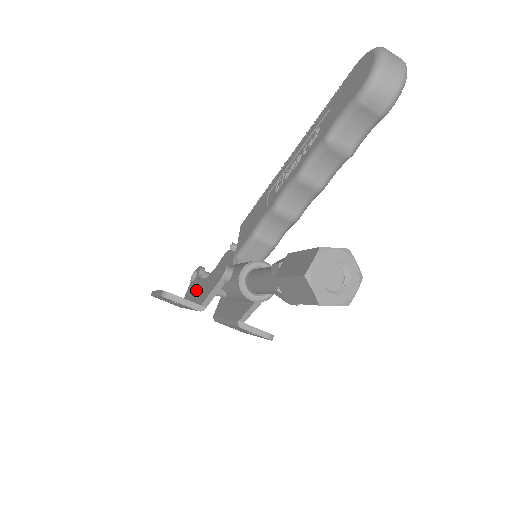
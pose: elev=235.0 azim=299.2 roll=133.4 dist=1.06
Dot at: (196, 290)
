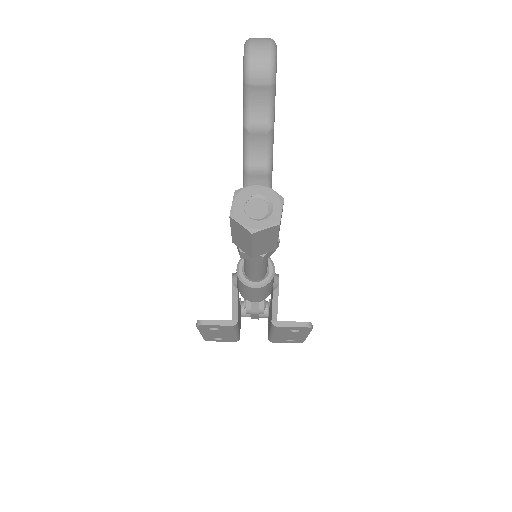
Dot at: occluded
